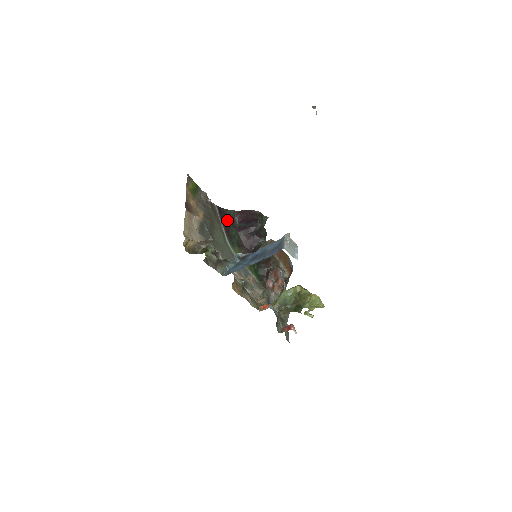
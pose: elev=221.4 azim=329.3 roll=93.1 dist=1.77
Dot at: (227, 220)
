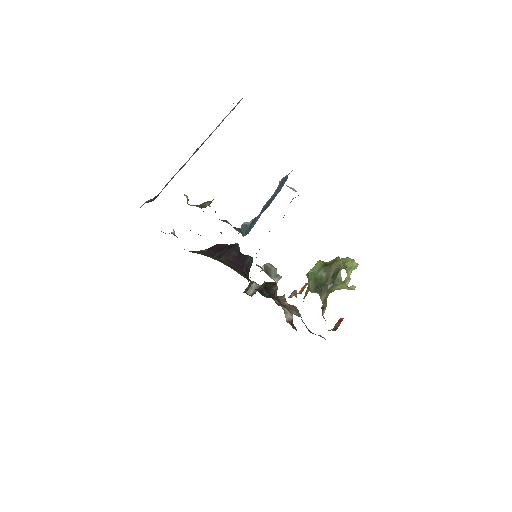
Dot at: occluded
